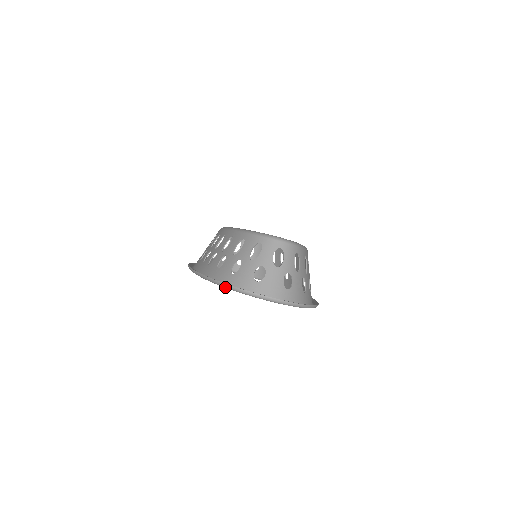
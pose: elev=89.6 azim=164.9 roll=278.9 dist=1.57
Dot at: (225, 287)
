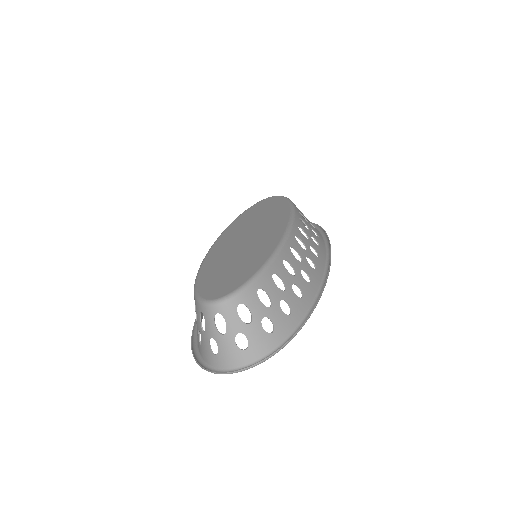
Dot at: (199, 363)
